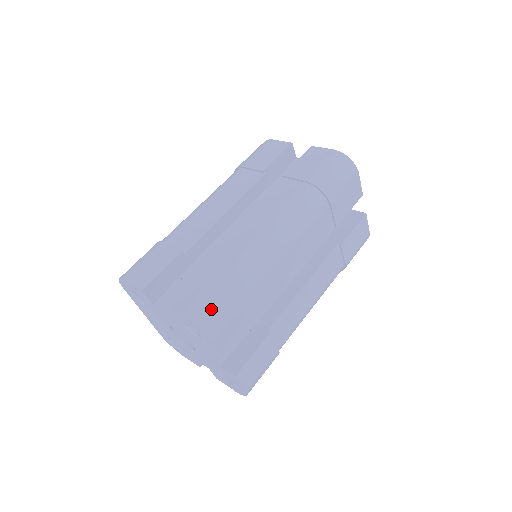
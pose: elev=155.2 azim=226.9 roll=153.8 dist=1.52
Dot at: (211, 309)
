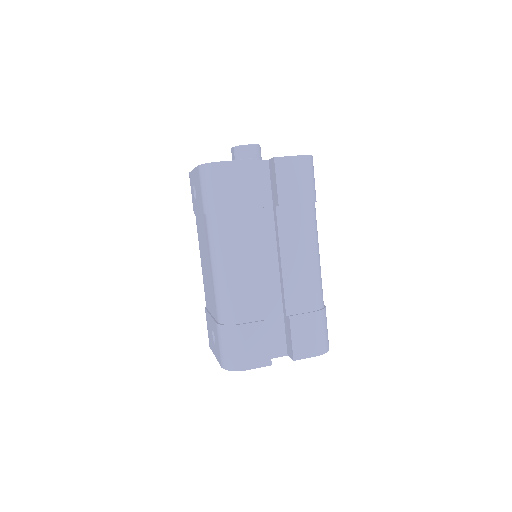
Dot at: (326, 338)
